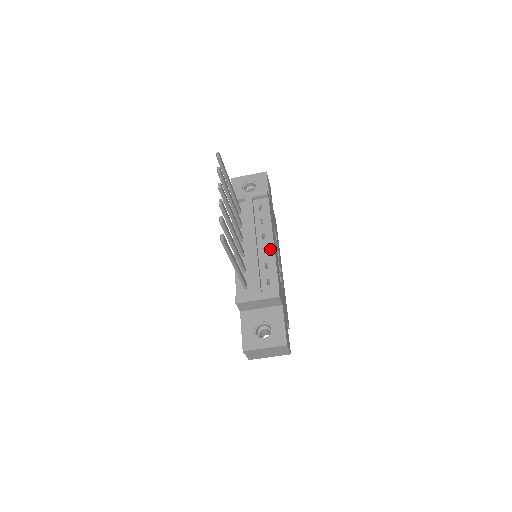
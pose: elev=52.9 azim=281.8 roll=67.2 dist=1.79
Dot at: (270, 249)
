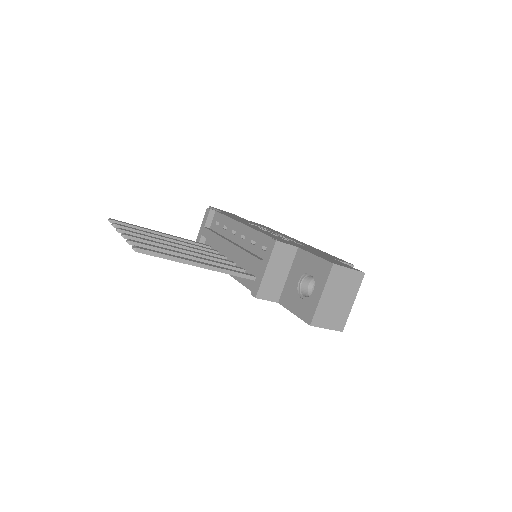
Dot at: (244, 231)
